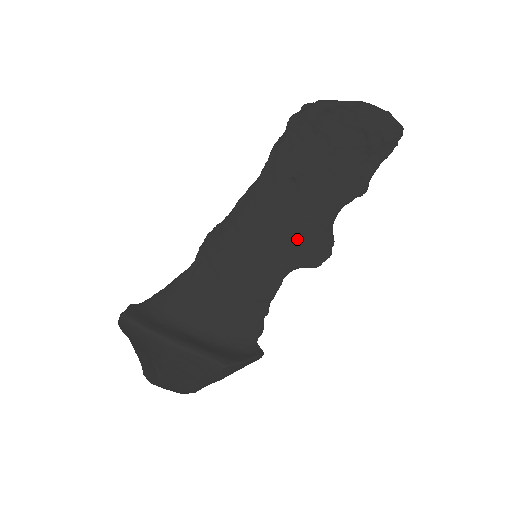
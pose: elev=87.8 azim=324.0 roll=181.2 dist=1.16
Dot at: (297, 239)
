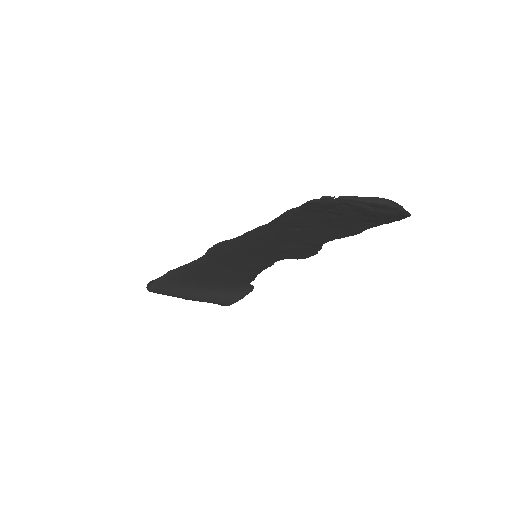
Dot at: (292, 251)
